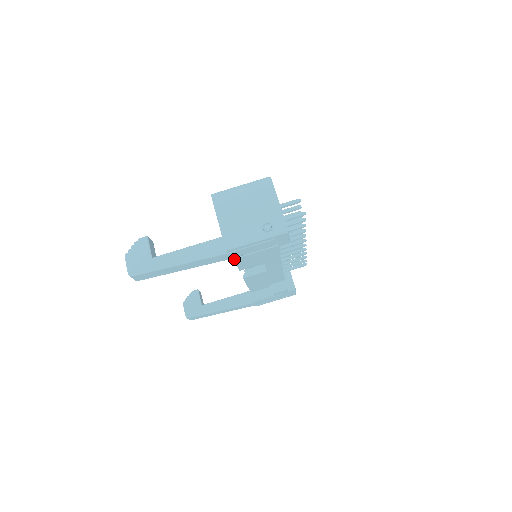
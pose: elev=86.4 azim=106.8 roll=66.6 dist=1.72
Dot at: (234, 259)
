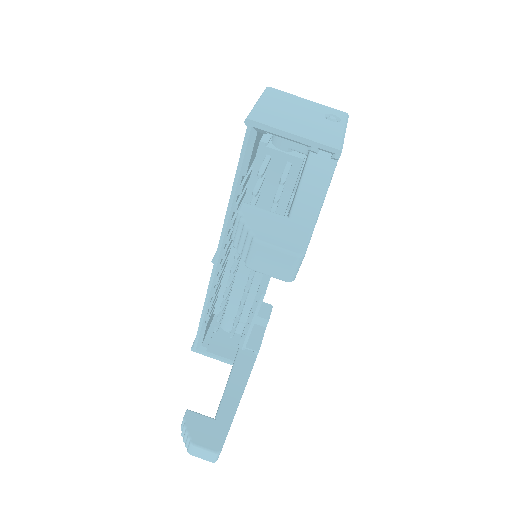
Dot at: occluded
